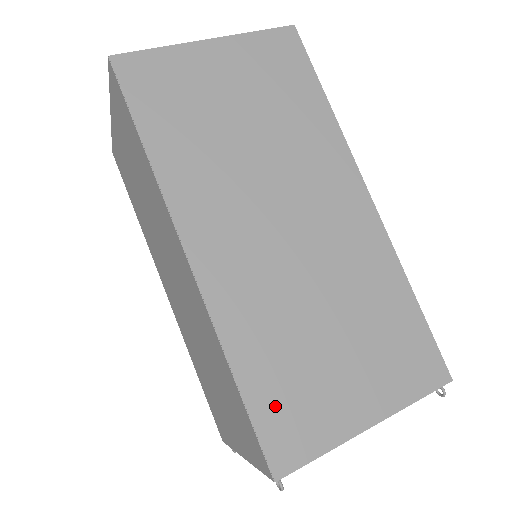
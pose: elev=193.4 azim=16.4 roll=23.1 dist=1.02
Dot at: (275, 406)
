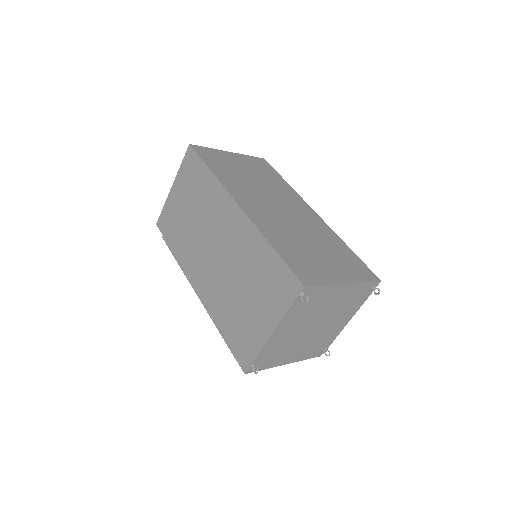
Dot at: (295, 261)
